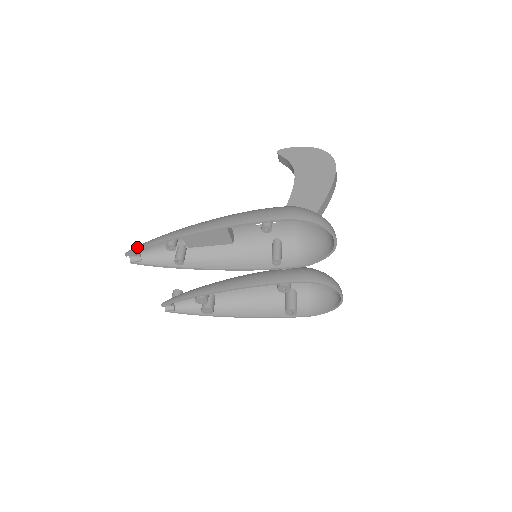
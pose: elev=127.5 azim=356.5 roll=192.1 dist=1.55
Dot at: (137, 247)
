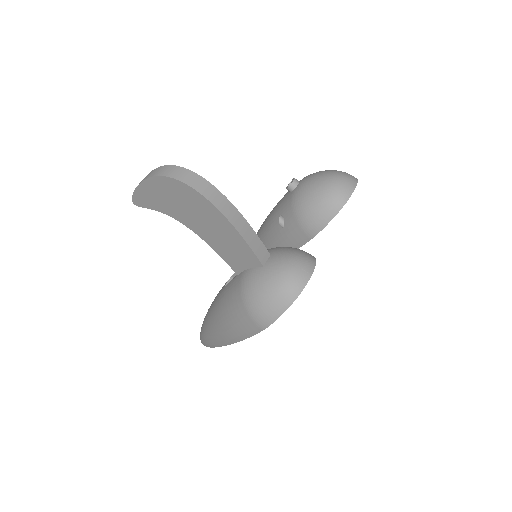
Dot at: (203, 344)
